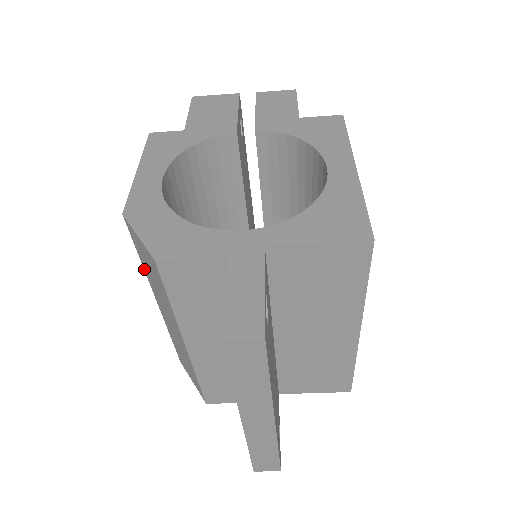
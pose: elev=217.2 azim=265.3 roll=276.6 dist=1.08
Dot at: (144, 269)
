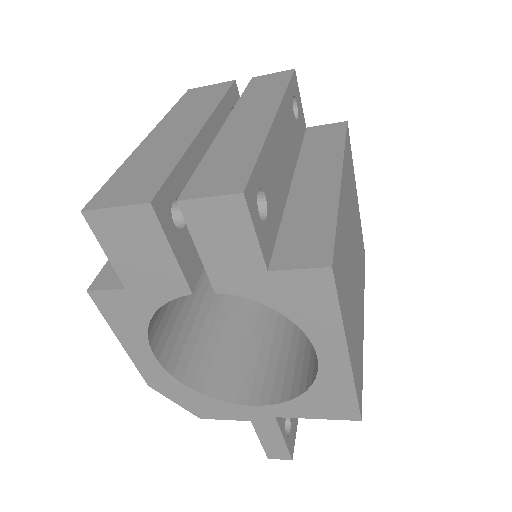
Dot at: occluded
